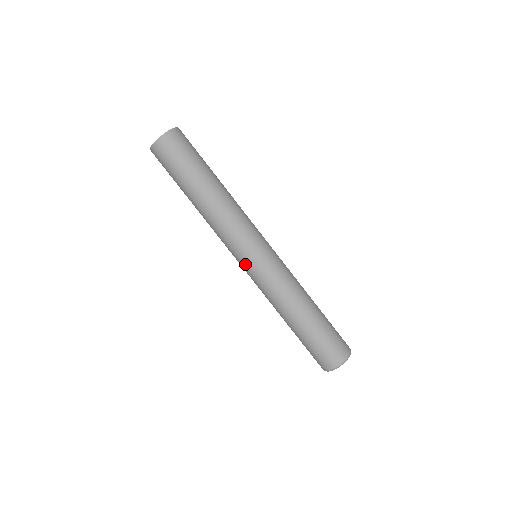
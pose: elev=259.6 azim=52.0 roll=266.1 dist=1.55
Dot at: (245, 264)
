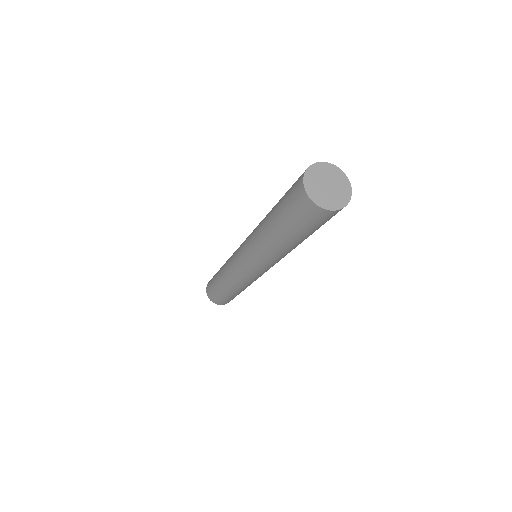
Dot at: (242, 265)
